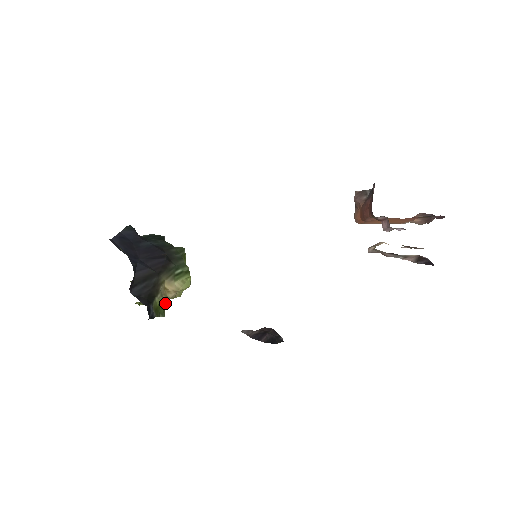
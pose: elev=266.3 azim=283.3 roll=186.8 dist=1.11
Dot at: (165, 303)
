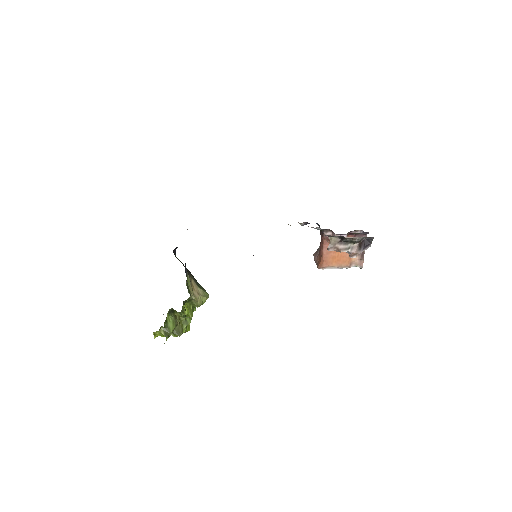
Dot at: (191, 293)
